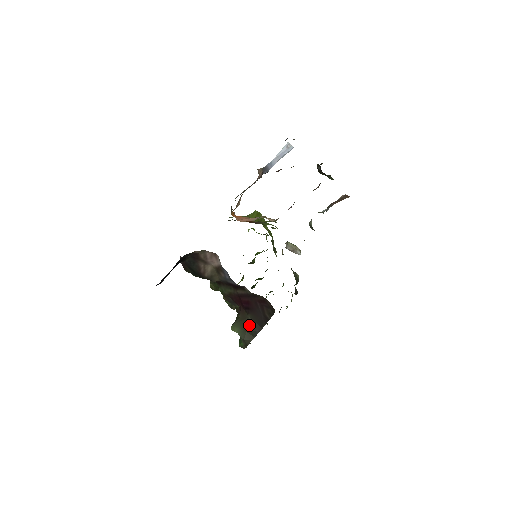
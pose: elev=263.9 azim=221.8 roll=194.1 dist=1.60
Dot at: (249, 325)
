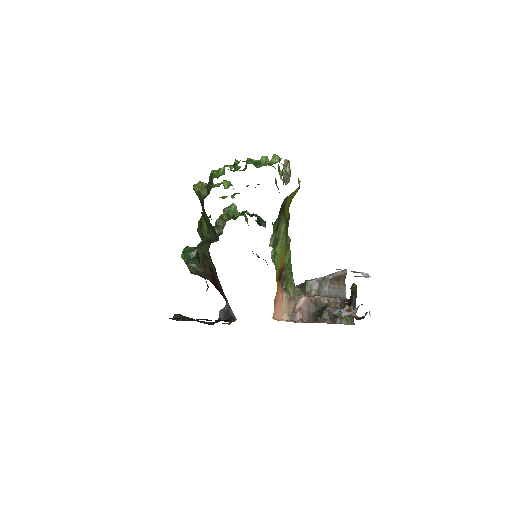
Dot at: (204, 278)
